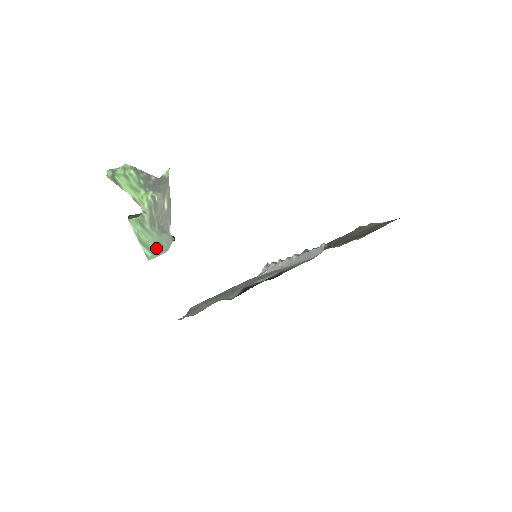
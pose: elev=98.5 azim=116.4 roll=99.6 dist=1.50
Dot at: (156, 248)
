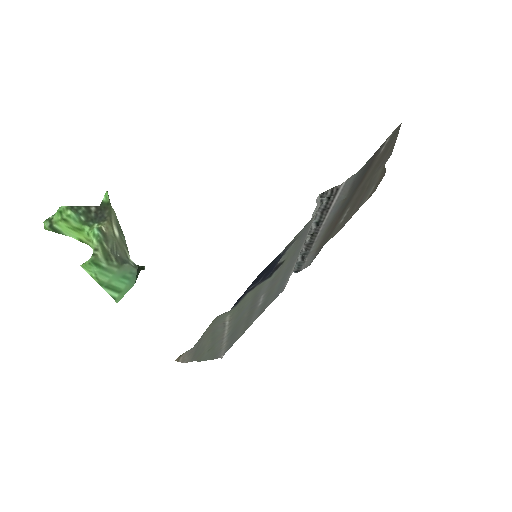
Dot at: (121, 285)
